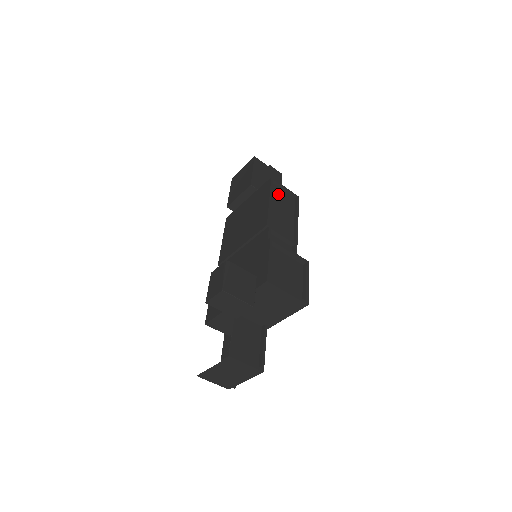
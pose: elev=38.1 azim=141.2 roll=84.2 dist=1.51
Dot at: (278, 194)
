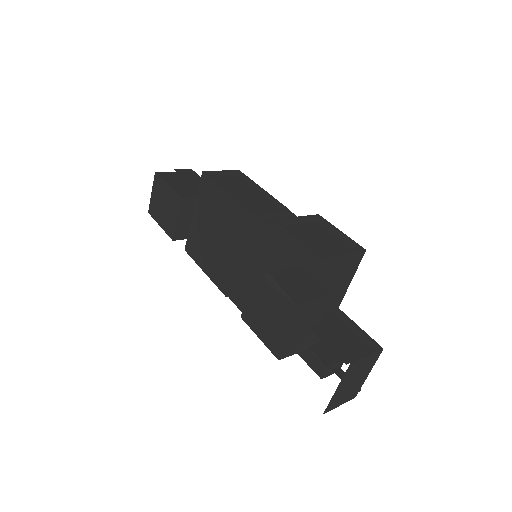
Dot at: (223, 182)
